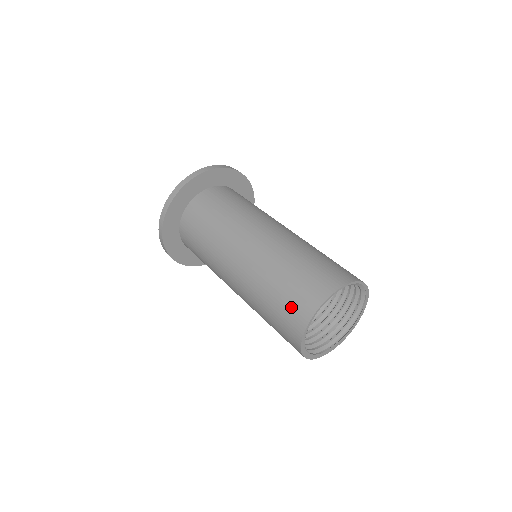
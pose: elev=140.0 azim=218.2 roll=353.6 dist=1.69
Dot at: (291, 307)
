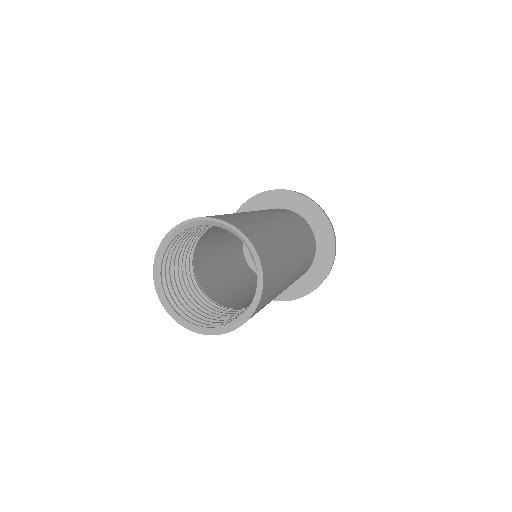
Dot at: occluded
